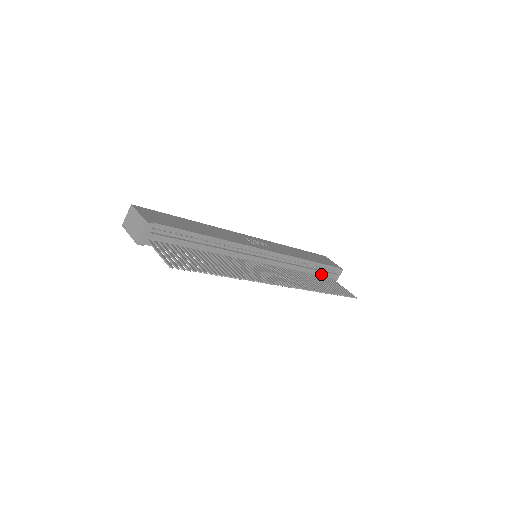
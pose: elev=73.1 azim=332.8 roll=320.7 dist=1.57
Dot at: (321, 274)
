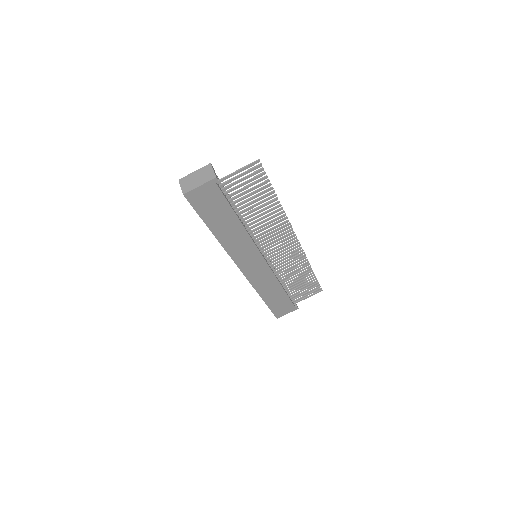
Dot at: (288, 295)
